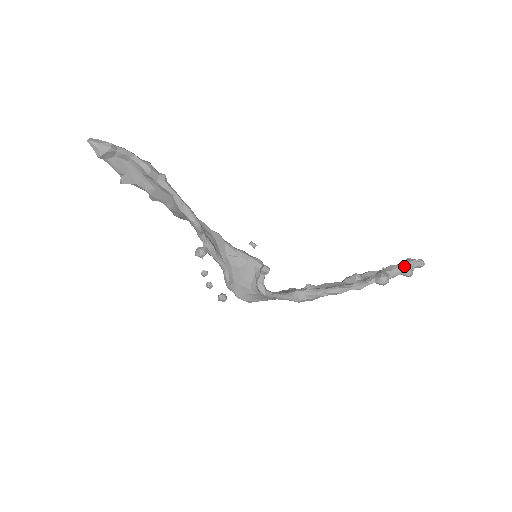
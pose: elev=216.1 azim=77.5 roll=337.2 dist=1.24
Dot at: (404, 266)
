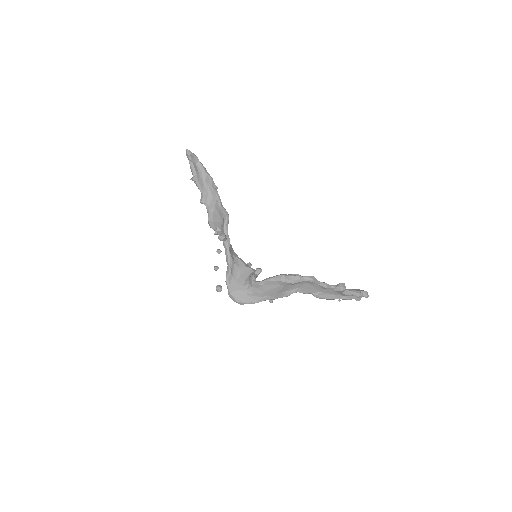
Dot at: (355, 289)
